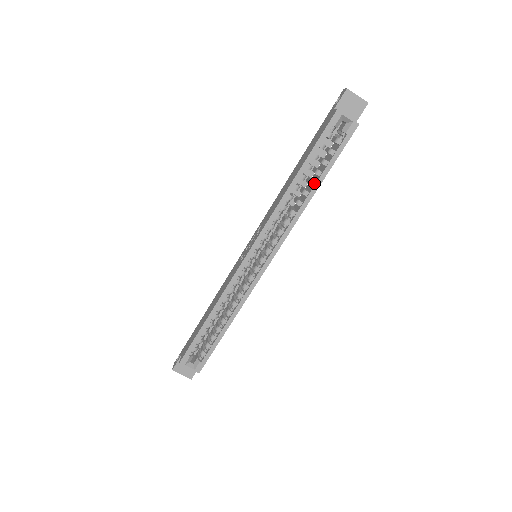
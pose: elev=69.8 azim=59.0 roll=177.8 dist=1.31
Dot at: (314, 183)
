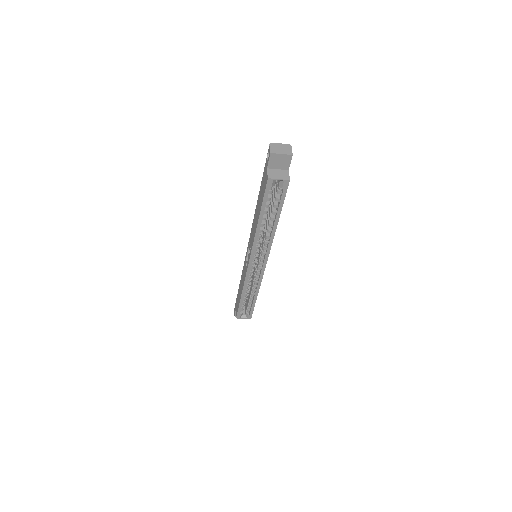
Dot at: (274, 219)
